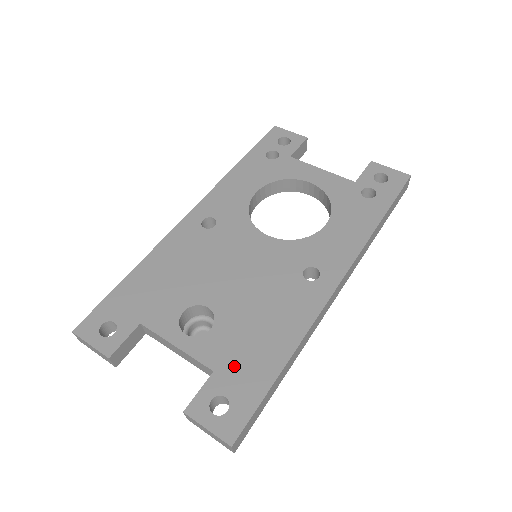
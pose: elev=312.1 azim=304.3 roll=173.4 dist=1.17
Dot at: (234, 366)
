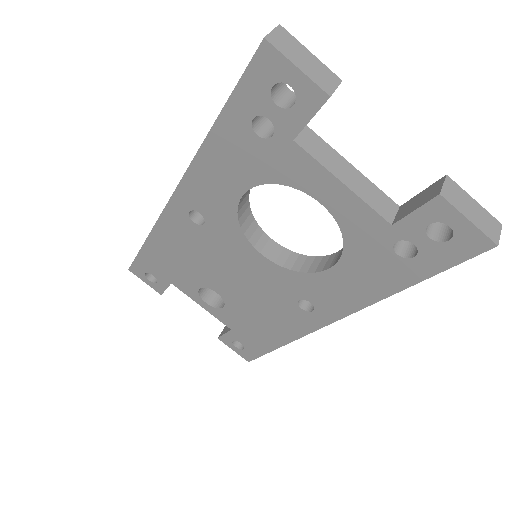
Dot at: (244, 333)
